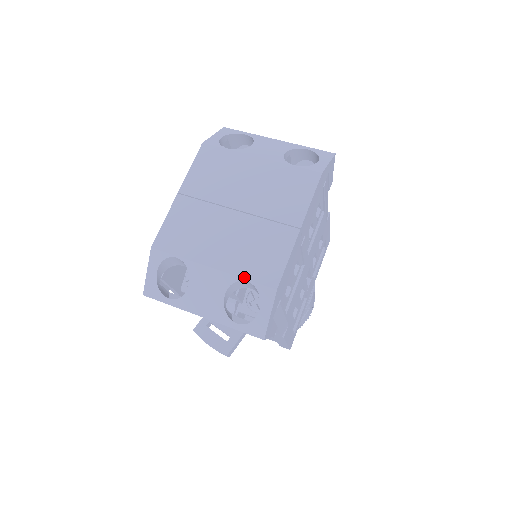
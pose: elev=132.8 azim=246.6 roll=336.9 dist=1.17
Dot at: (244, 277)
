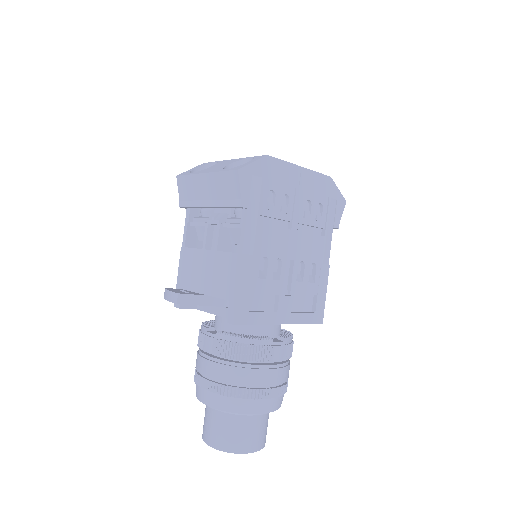
Dot at: (250, 157)
